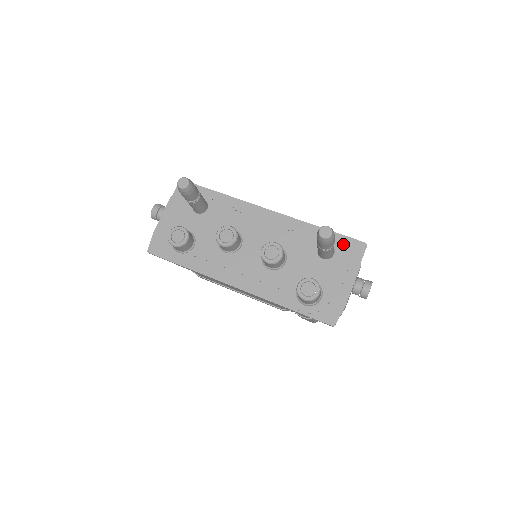
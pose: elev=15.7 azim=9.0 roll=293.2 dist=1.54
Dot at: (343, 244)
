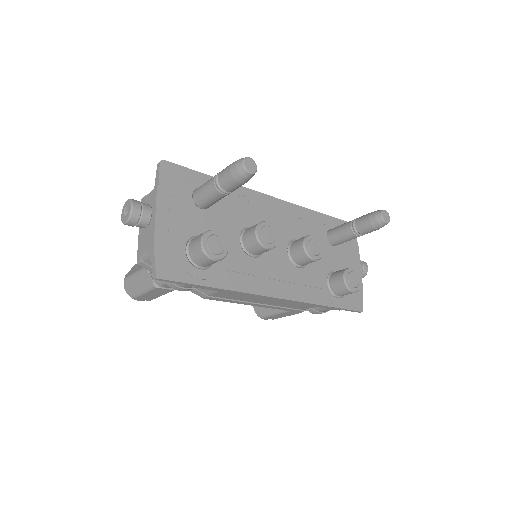
Dot at: occluded
